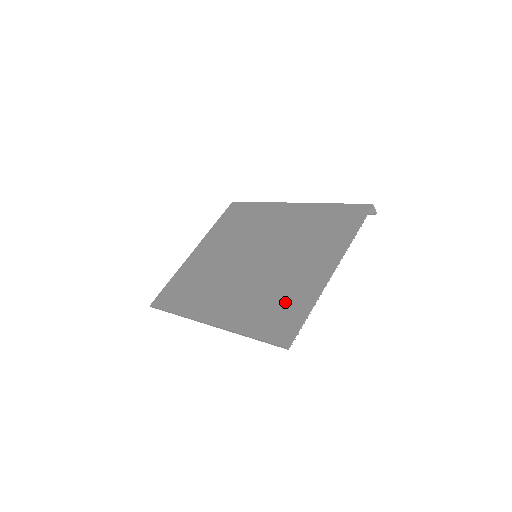
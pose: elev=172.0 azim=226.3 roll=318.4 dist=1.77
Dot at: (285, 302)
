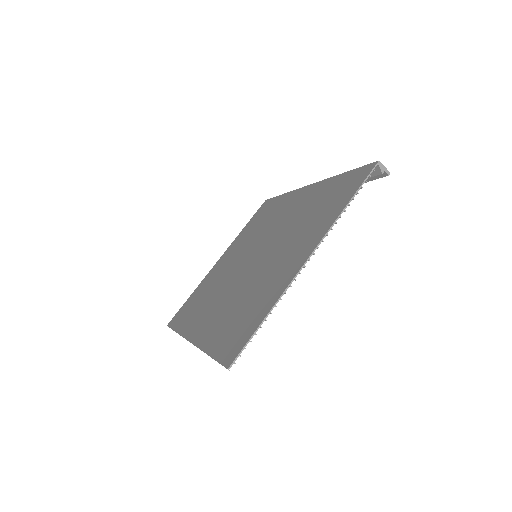
Dot at: (251, 308)
